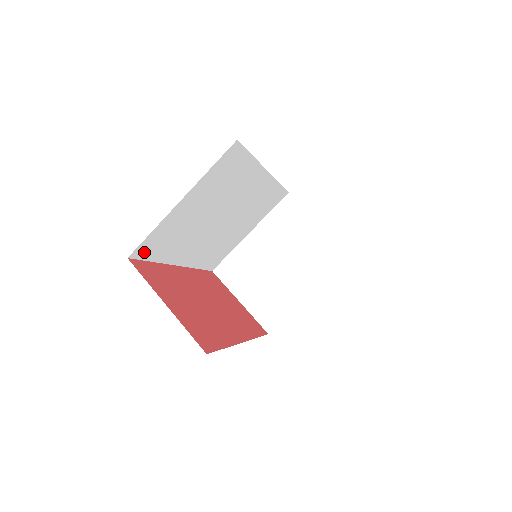
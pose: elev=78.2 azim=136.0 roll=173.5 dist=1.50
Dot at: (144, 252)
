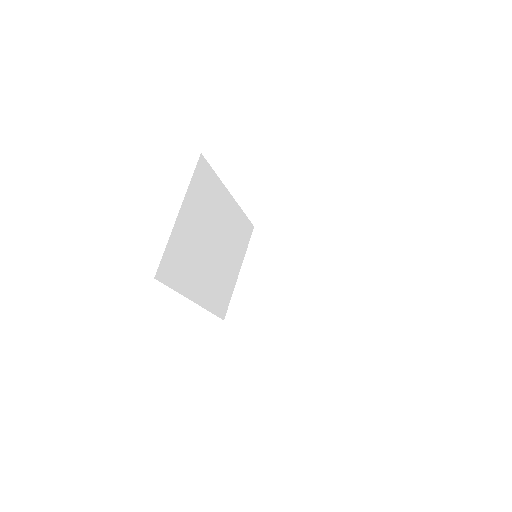
Dot at: (165, 274)
